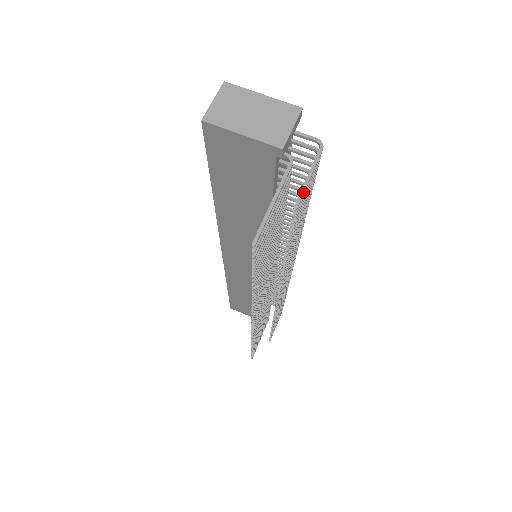
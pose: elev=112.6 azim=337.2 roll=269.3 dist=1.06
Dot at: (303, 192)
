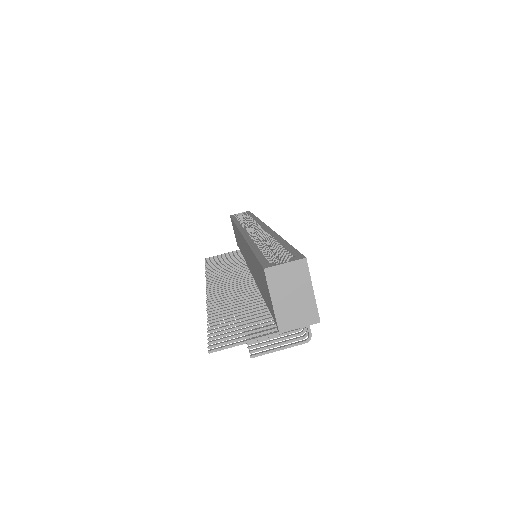
Dot at: occluded
